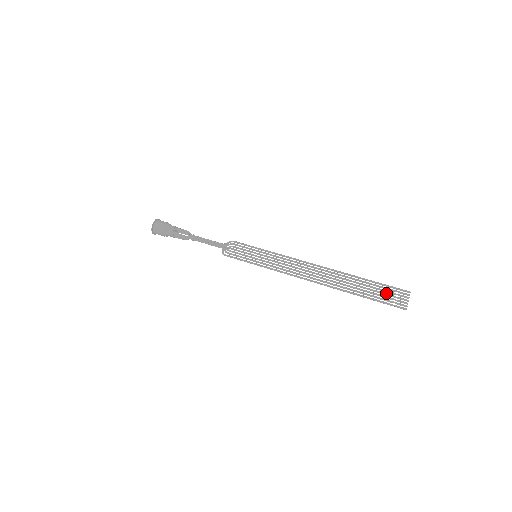
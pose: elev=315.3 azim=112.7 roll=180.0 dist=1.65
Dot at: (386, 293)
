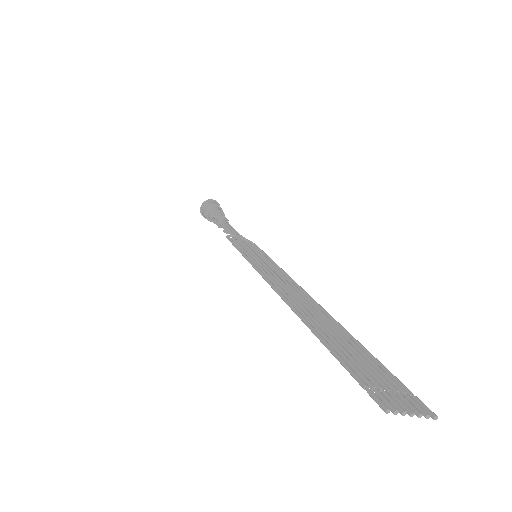
Dot at: (378, 375)
